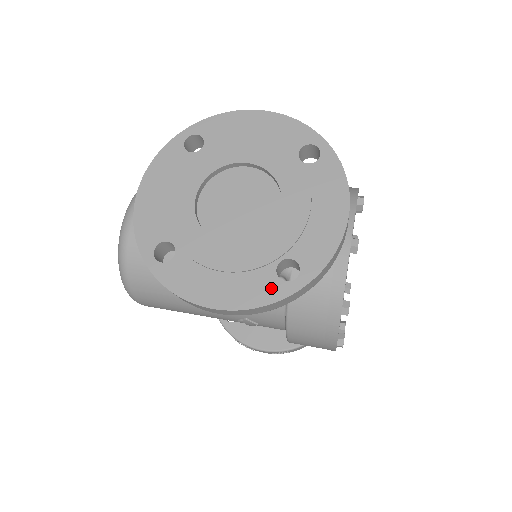
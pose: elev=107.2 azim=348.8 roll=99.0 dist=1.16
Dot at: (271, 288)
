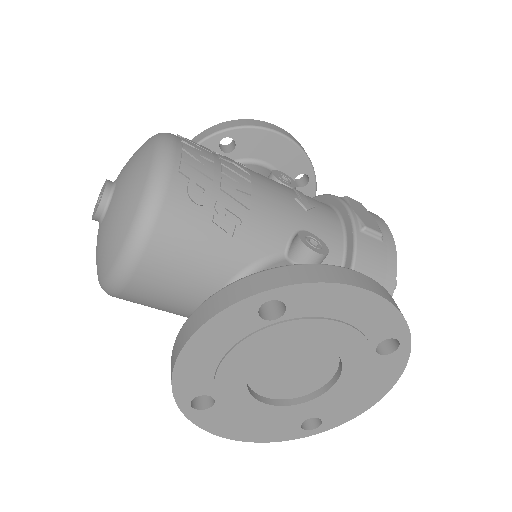
Dot at: (291, 433)
